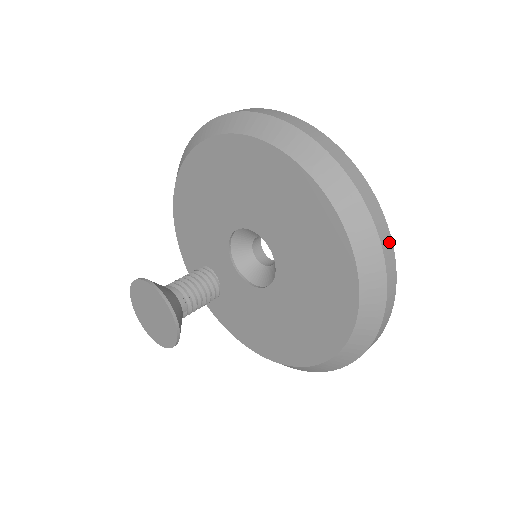
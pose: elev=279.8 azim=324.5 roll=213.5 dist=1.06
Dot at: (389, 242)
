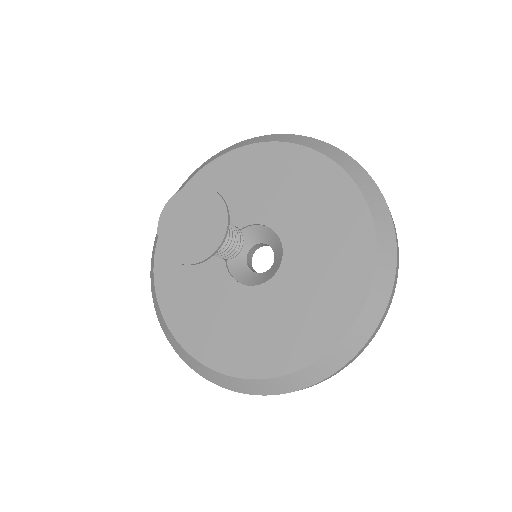
Dot at: occluded
